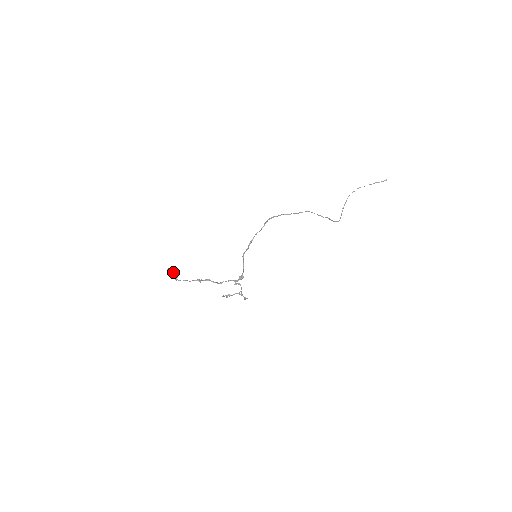
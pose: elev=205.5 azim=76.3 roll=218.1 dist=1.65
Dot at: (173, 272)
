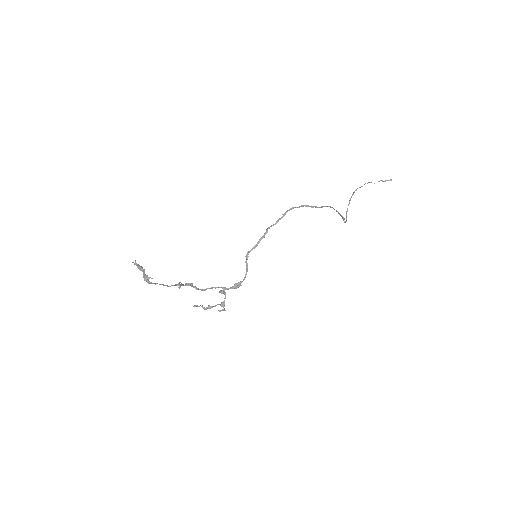
Dot at: (144, 269)
